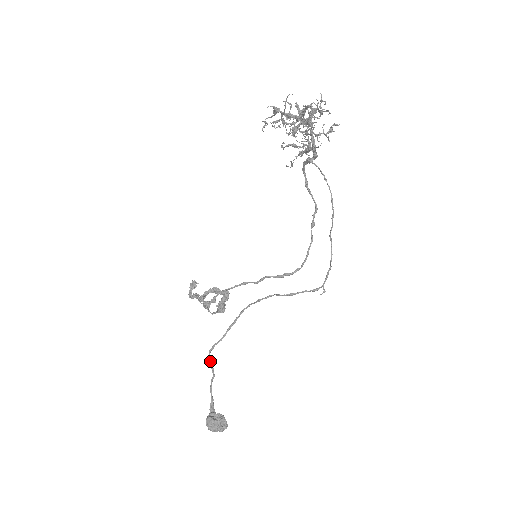
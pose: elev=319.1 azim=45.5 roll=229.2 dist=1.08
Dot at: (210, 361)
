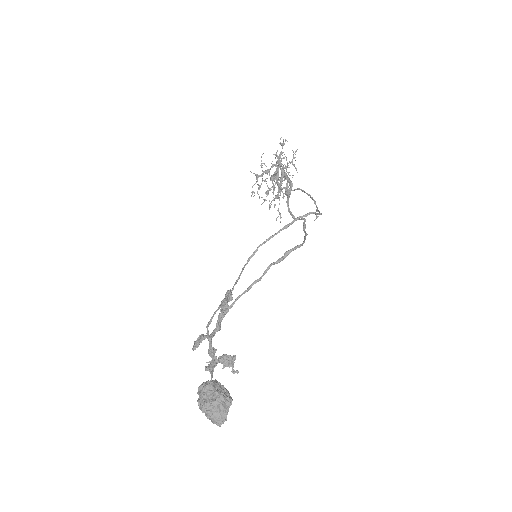
Dot at: (208, 336)
